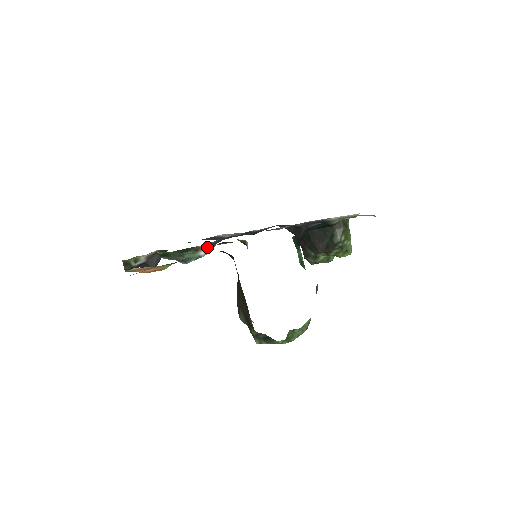
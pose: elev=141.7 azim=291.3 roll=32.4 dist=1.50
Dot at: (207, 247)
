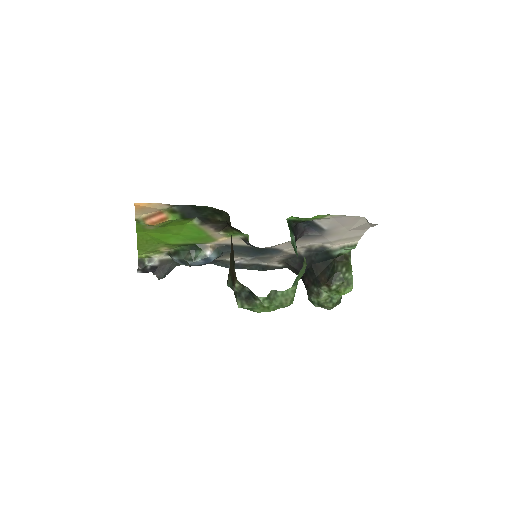
Dot at: (214, 248)
